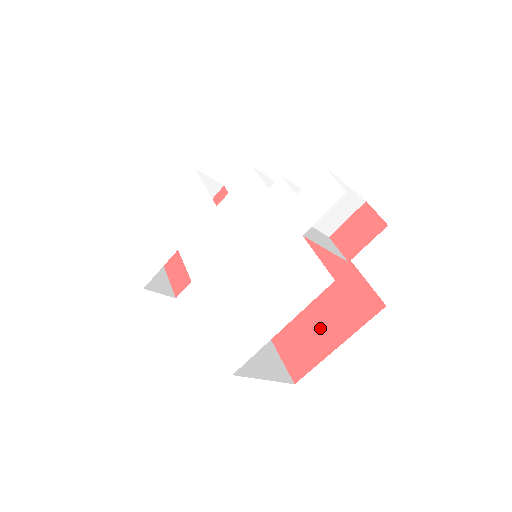
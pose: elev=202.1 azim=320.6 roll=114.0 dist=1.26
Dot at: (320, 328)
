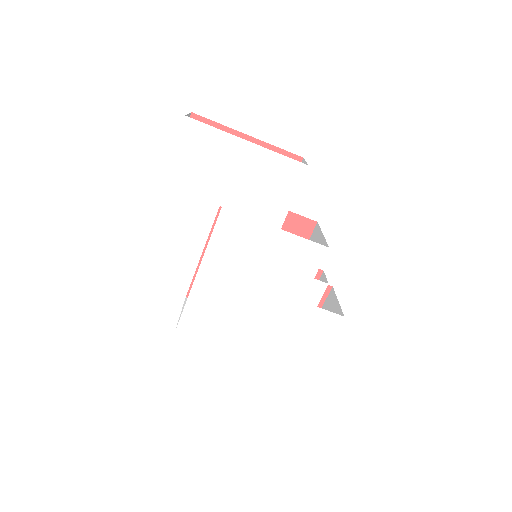
Dot at: occluded
